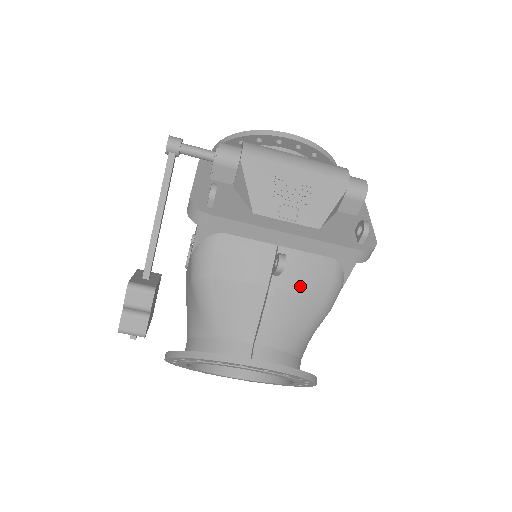
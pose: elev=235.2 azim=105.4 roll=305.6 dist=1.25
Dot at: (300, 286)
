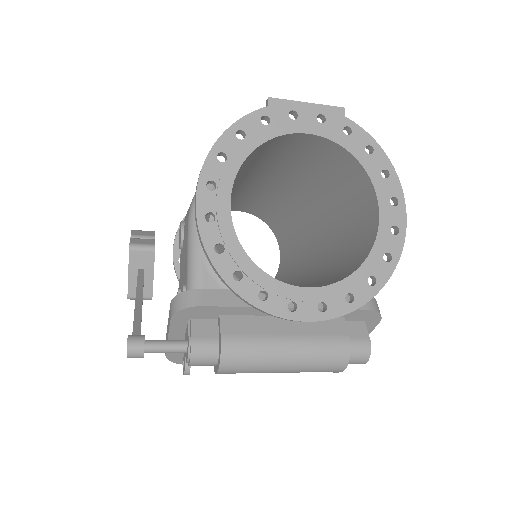
Dot at: occluded
